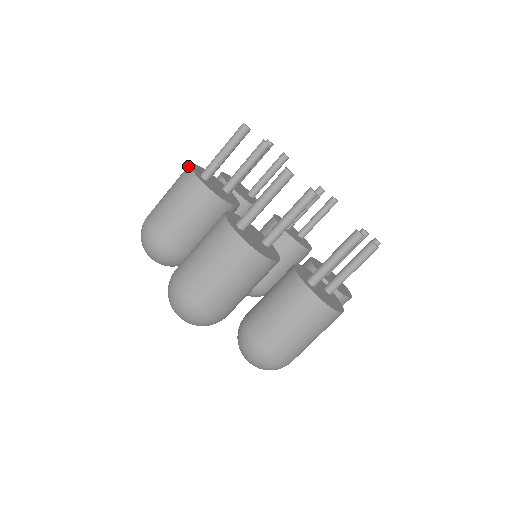
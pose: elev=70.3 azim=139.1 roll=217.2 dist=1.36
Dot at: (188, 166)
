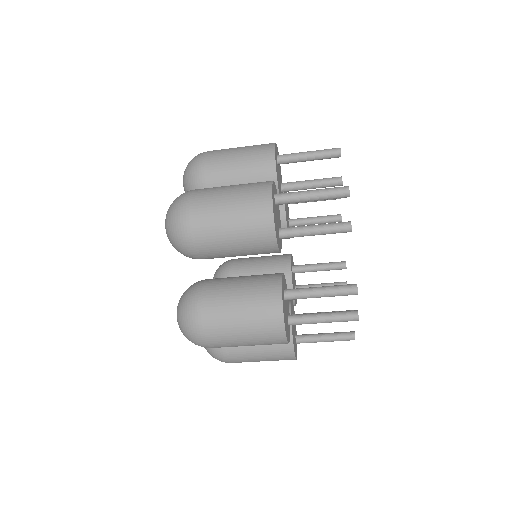
Dot at: occluded
